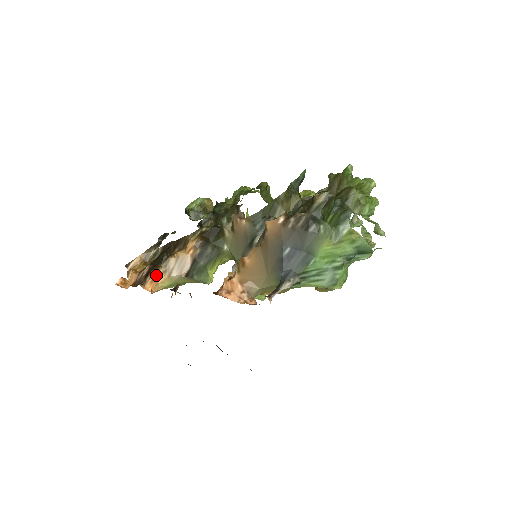
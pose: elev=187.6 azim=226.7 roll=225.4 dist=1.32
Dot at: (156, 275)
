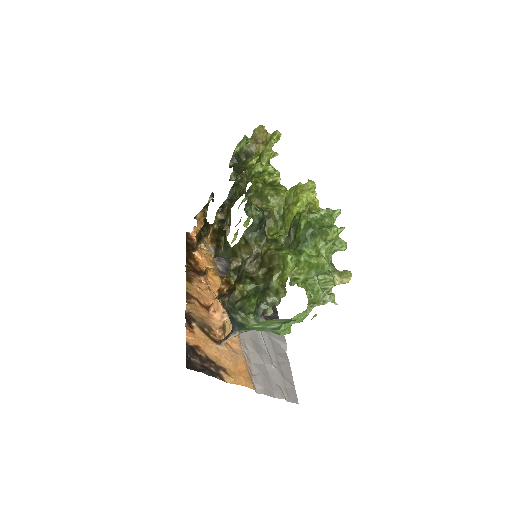
Dot at: (200, 248)
